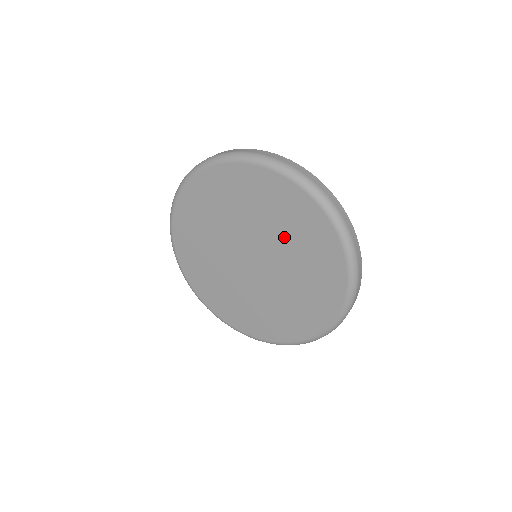
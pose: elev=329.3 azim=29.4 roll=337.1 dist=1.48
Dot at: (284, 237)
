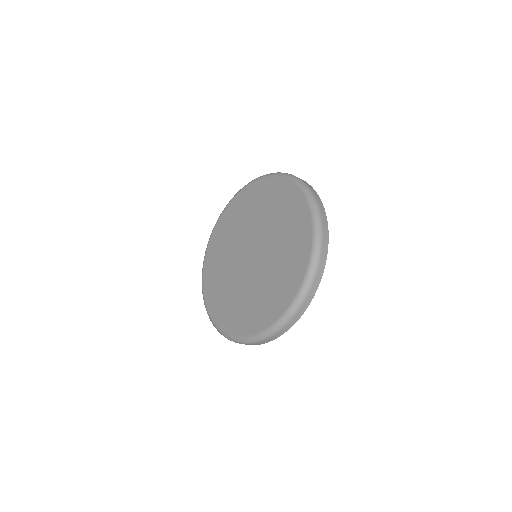
Dot at: (277, 229)
